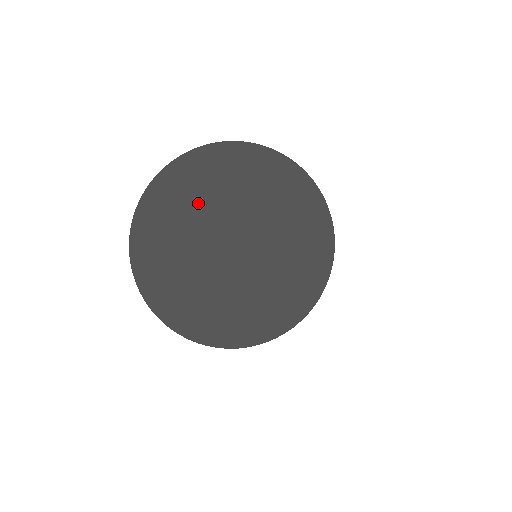
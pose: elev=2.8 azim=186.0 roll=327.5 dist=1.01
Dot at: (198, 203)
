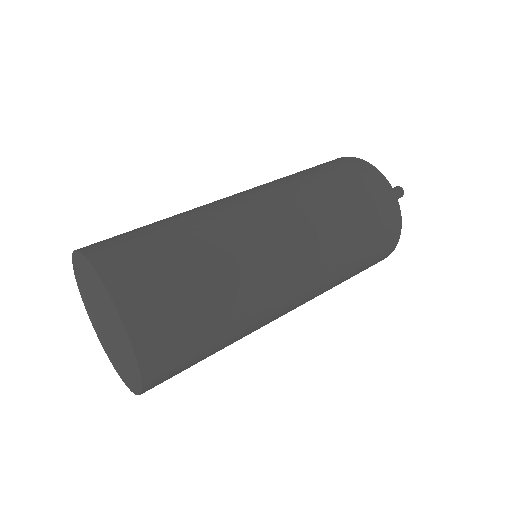
Dot at: (98, 294)
